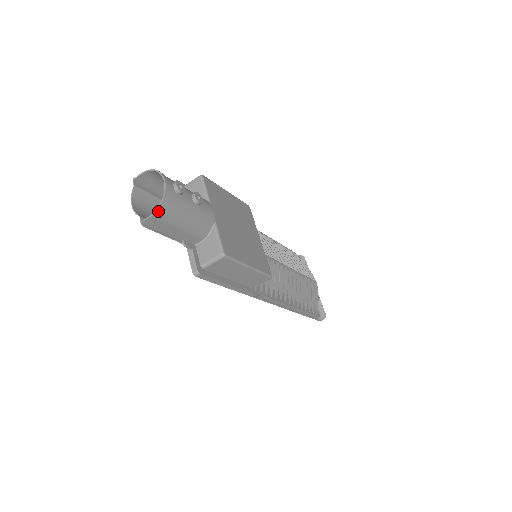
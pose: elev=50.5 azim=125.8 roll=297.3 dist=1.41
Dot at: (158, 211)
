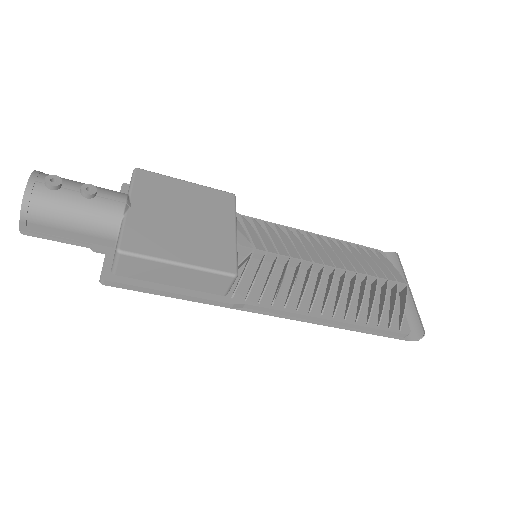
Dot at: (23, 212)
